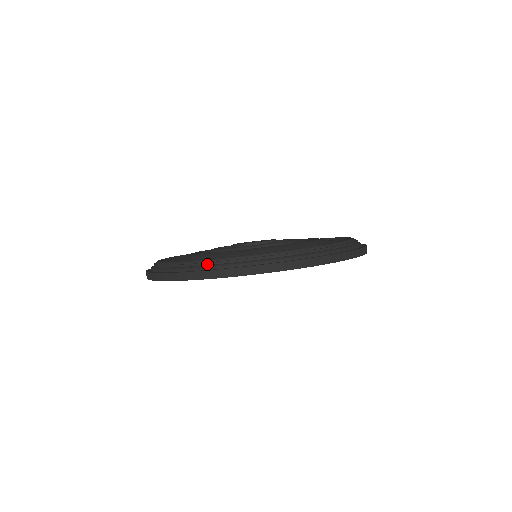
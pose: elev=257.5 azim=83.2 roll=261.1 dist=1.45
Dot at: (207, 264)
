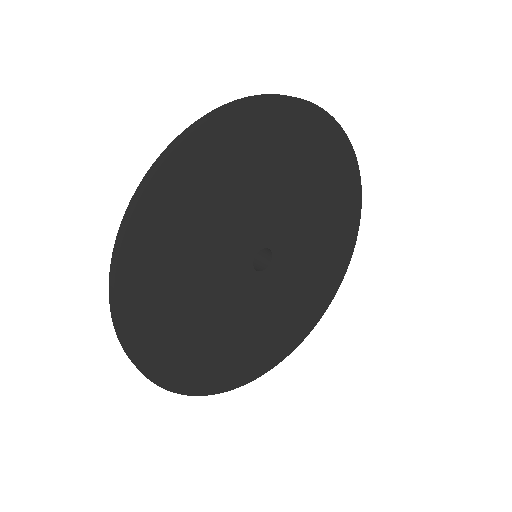
Dot at: occluded
